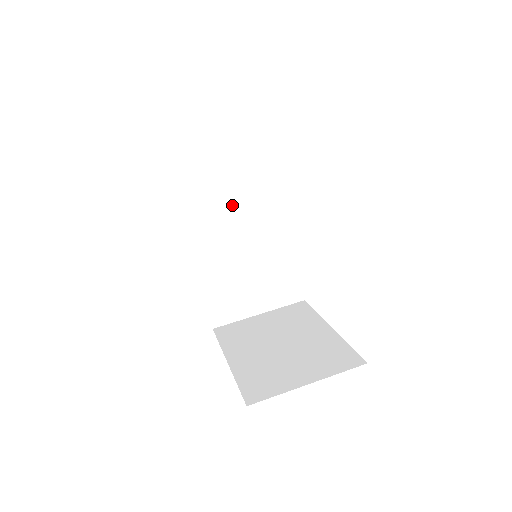
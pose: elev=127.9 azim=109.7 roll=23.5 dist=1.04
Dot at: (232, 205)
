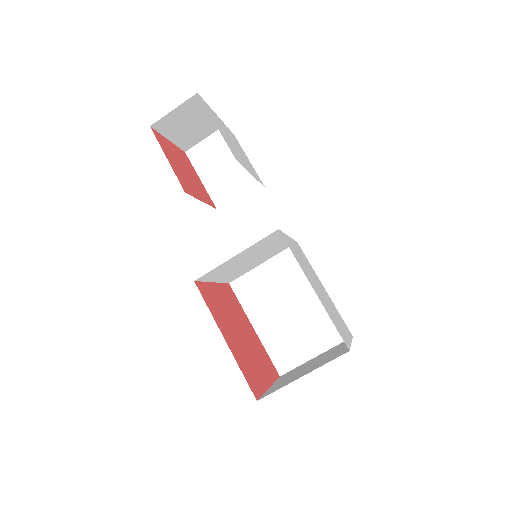
Dot at: (196, 122)
